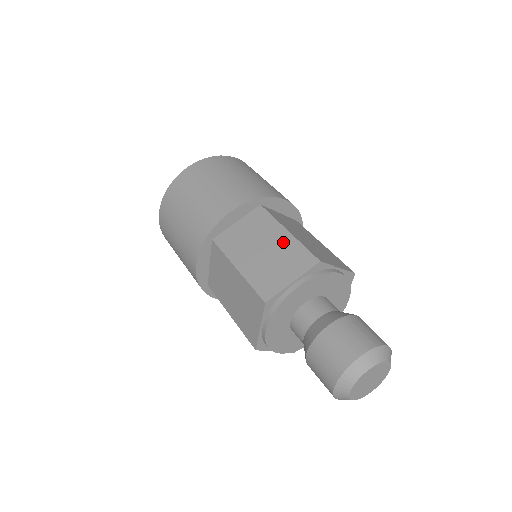
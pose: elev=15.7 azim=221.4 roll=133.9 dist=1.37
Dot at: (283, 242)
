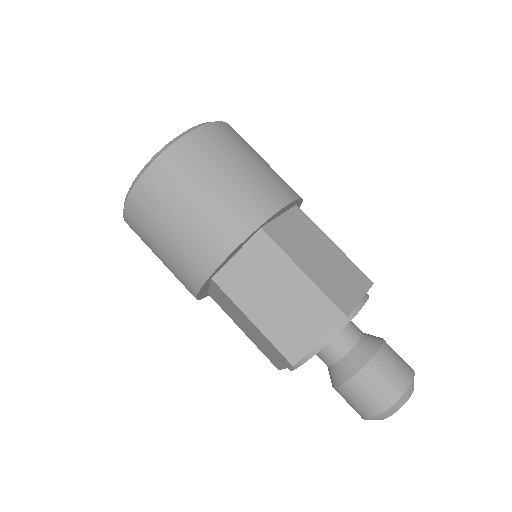
Dot at: (336, 254)
